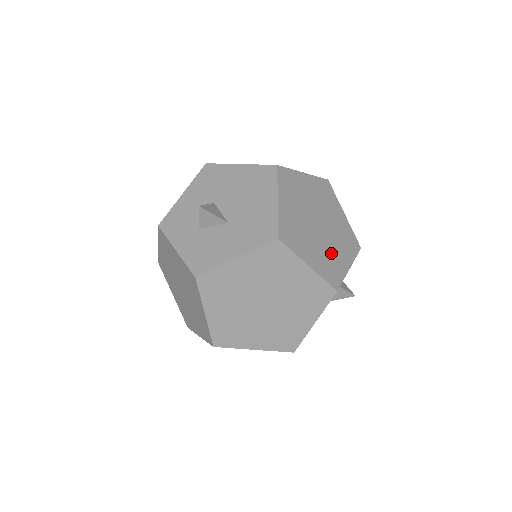
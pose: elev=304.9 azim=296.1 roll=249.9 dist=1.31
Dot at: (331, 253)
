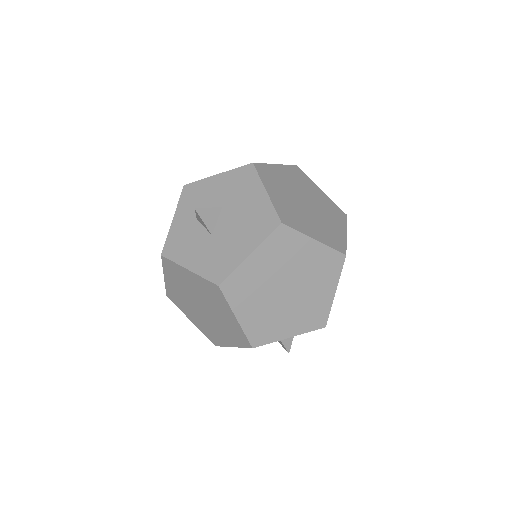
Dot at: (277, 318)
